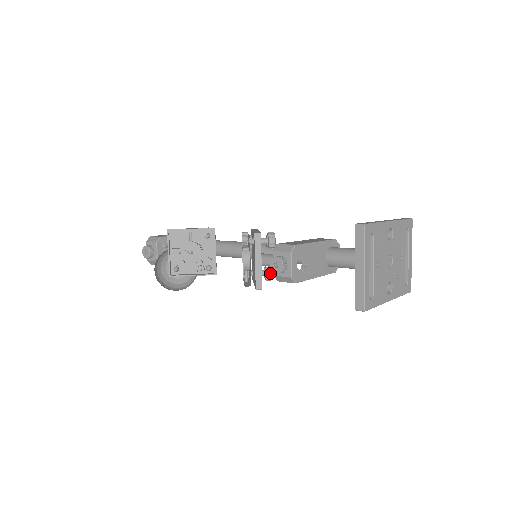
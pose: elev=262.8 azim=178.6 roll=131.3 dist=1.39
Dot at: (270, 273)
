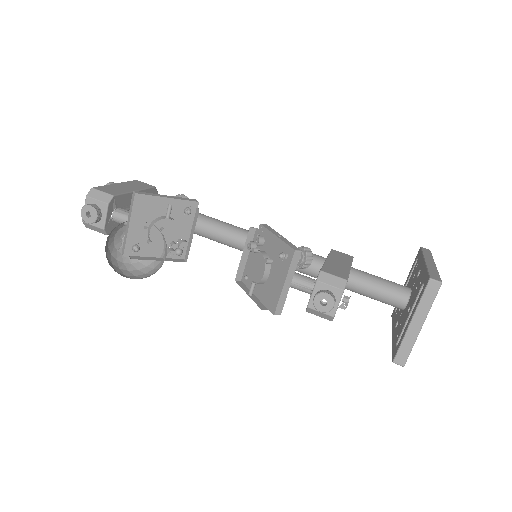
Dot at: occluded
